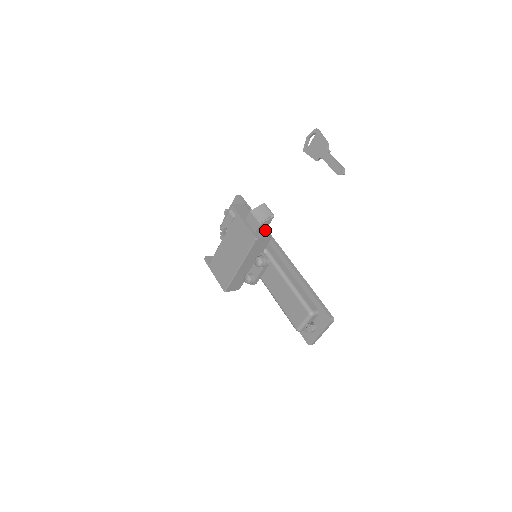
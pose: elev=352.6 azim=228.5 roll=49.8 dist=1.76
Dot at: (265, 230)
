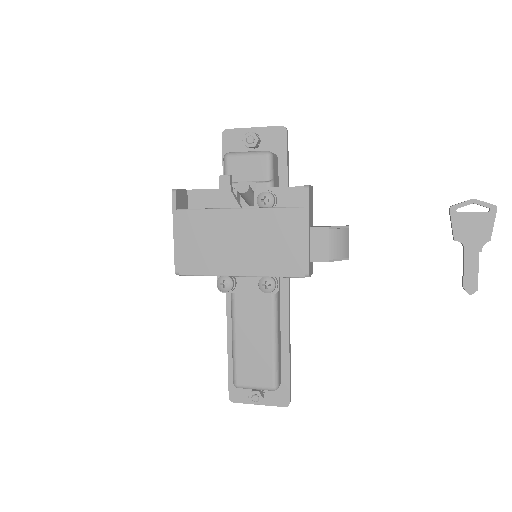
Dot at: occluded
